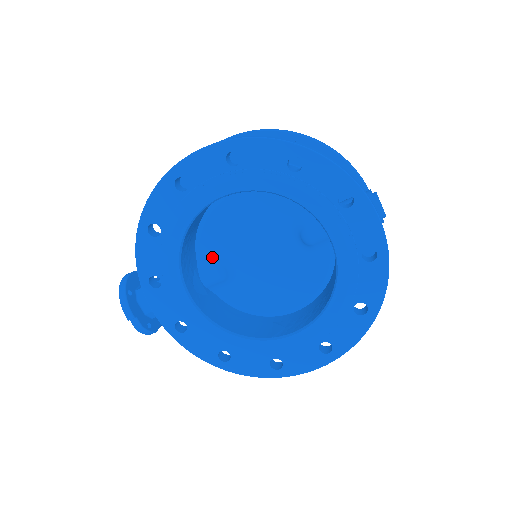
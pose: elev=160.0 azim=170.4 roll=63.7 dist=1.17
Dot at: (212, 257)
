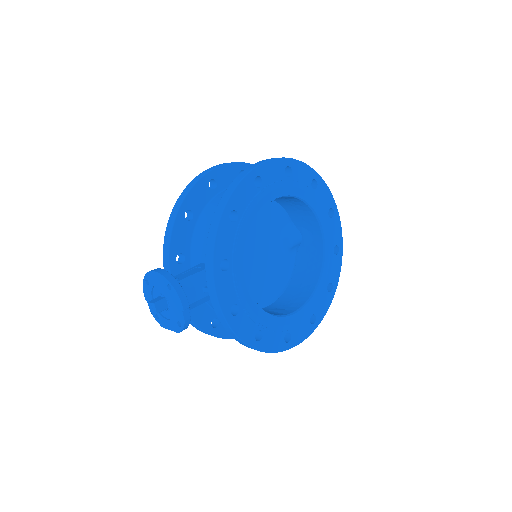
Dot at: occluded
